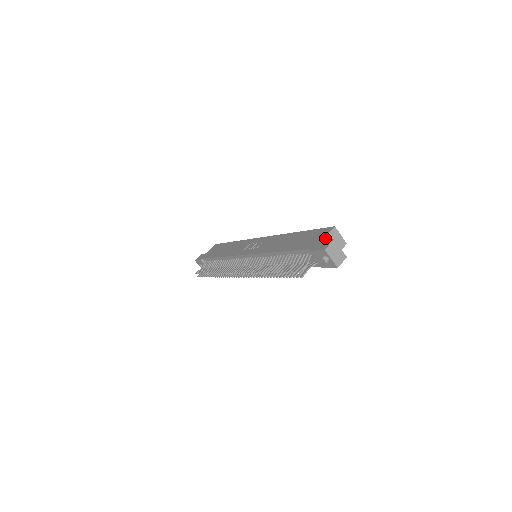
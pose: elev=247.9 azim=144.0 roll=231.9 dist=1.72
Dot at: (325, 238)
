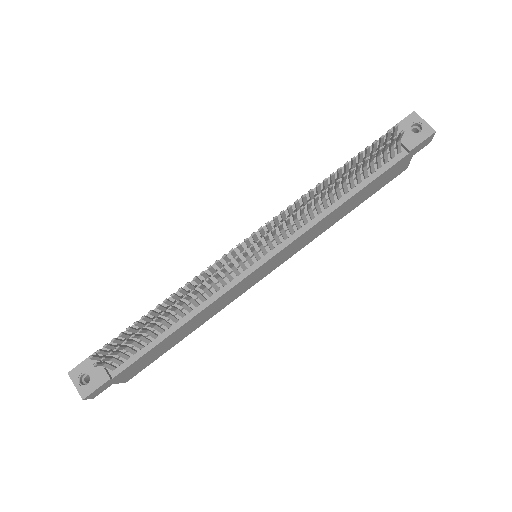
Dot at: occluded
